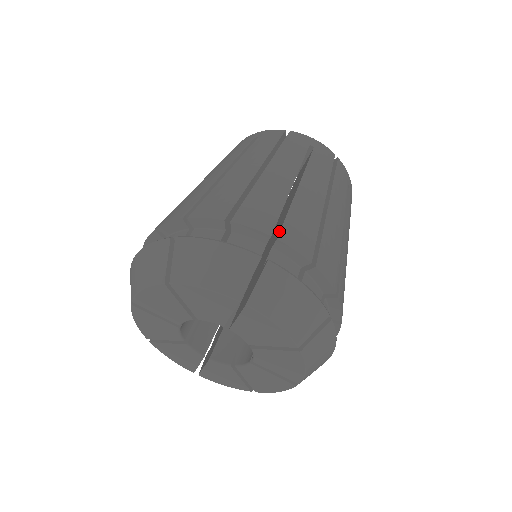
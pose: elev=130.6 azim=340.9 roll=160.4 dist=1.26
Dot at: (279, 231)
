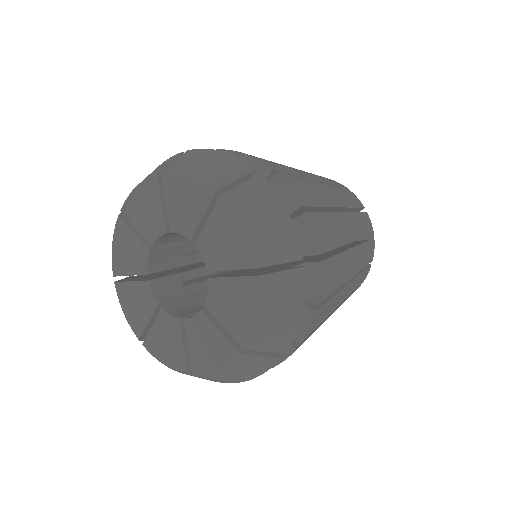
Dot at: occluded
